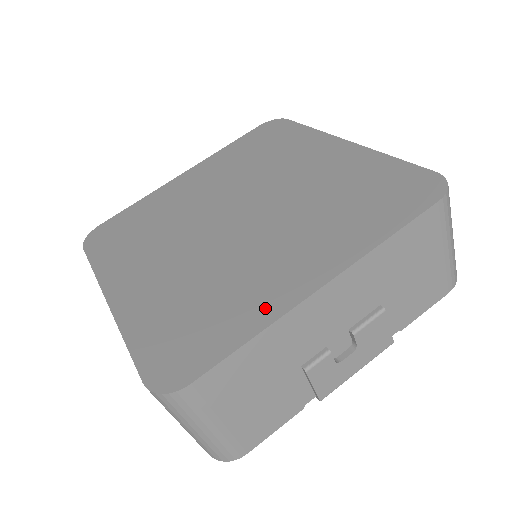
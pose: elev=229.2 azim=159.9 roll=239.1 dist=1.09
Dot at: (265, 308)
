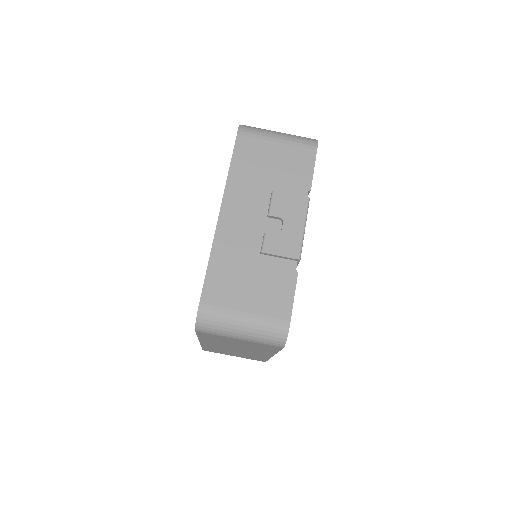
Dot at: occluded
